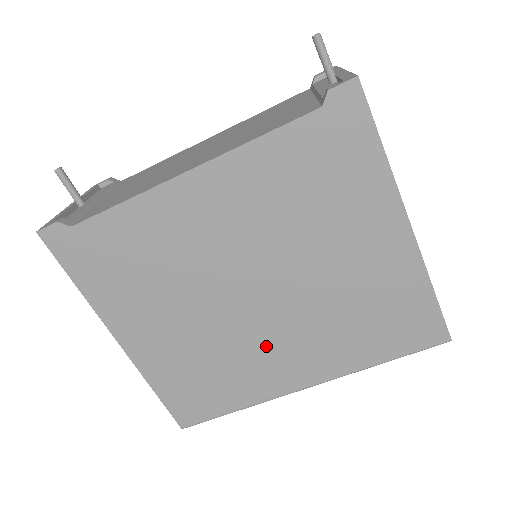
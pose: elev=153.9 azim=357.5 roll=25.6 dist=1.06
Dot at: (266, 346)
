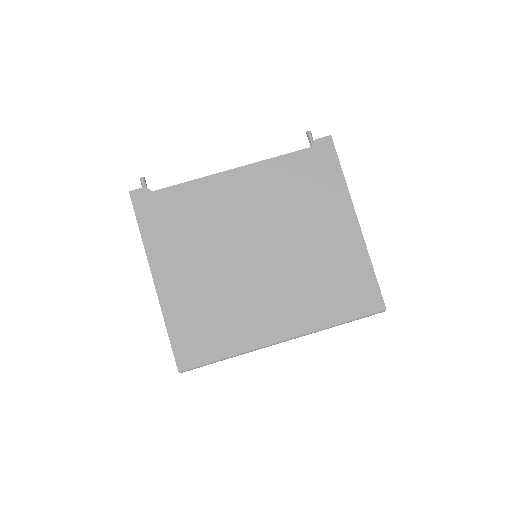
Dot at: (259, 298)
